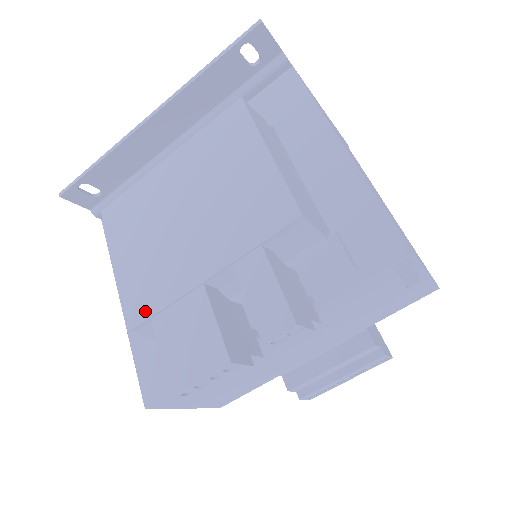
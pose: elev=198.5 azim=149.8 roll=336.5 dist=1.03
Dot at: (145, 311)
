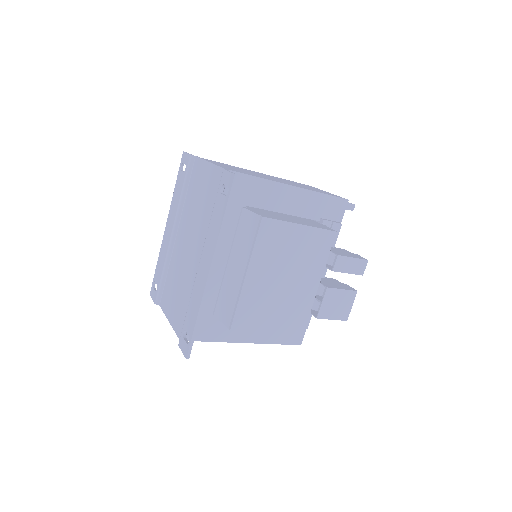
Dot at: (303, 322)
